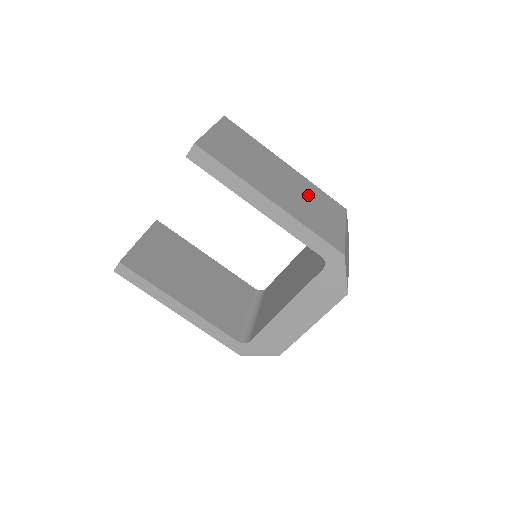
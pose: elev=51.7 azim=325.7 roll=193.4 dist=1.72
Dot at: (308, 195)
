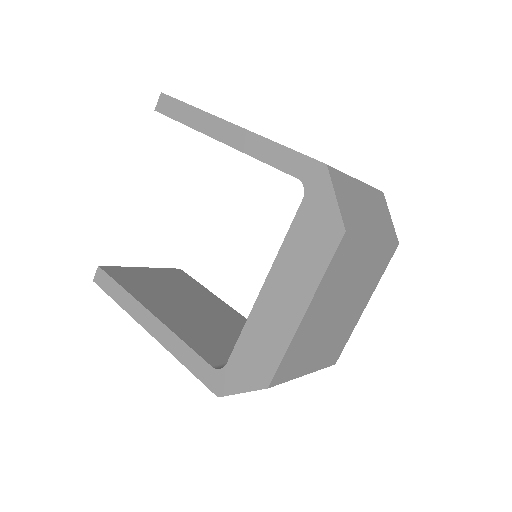
Dot at: occluded
